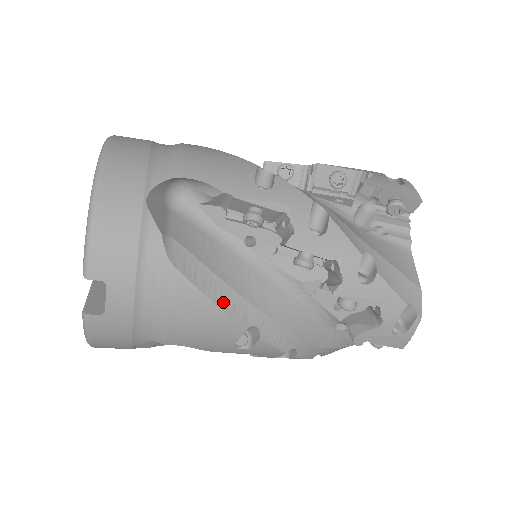
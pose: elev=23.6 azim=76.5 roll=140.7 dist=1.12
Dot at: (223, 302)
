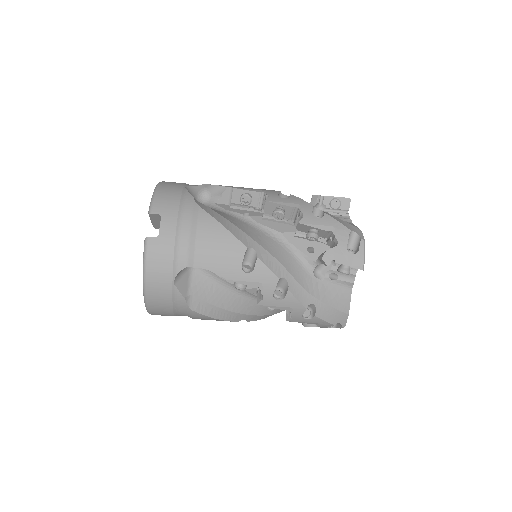
Dot at: (230, 229)
